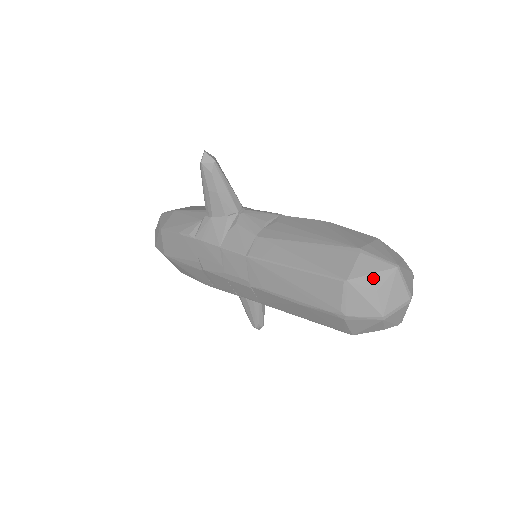
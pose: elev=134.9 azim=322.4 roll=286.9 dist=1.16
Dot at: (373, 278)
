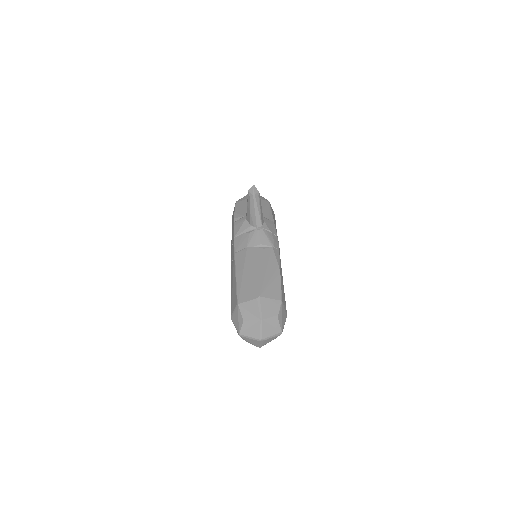
Dot at: (247, 314)
